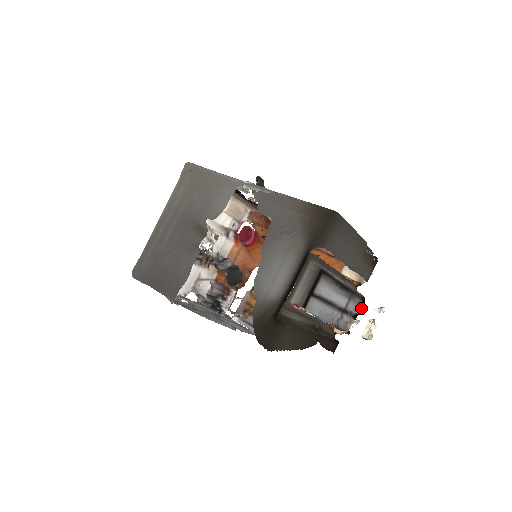
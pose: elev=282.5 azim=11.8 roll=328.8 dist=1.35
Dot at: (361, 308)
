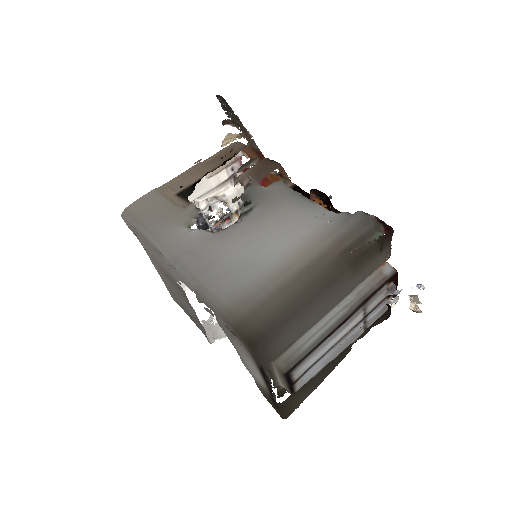
Dot at: (392, 292)
